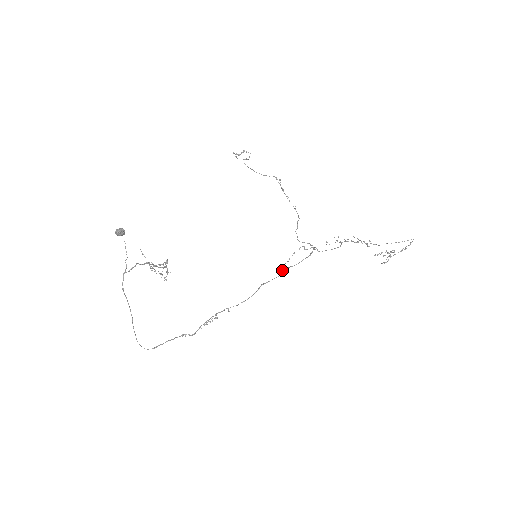
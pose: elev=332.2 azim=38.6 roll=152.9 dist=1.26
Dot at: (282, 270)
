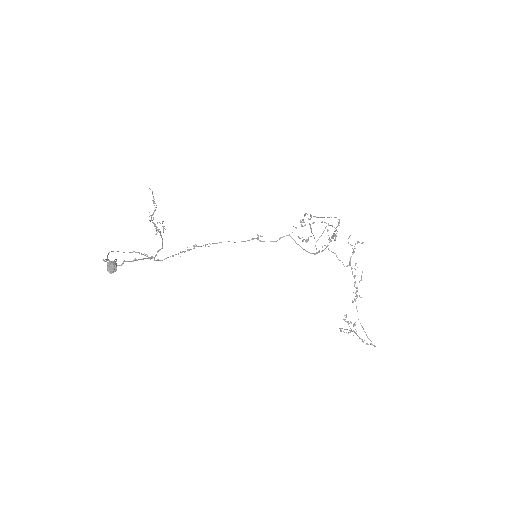
Dot at: occluded
